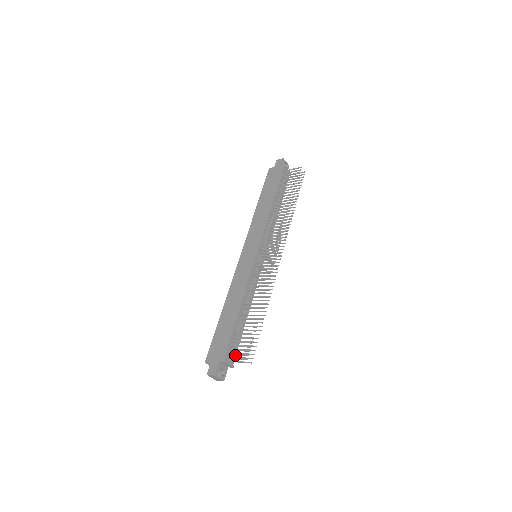
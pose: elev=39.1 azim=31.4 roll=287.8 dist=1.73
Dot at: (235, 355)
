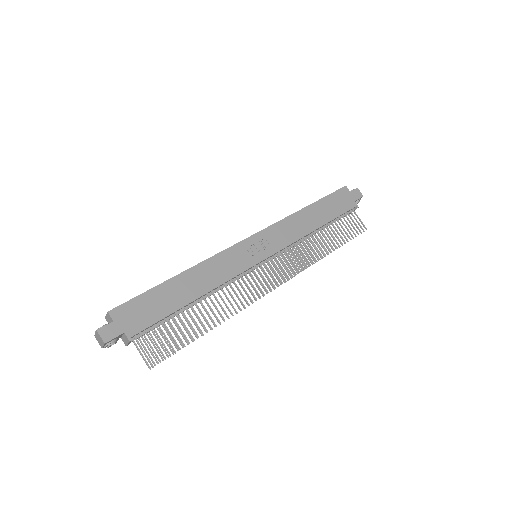
Dot at: occluded
